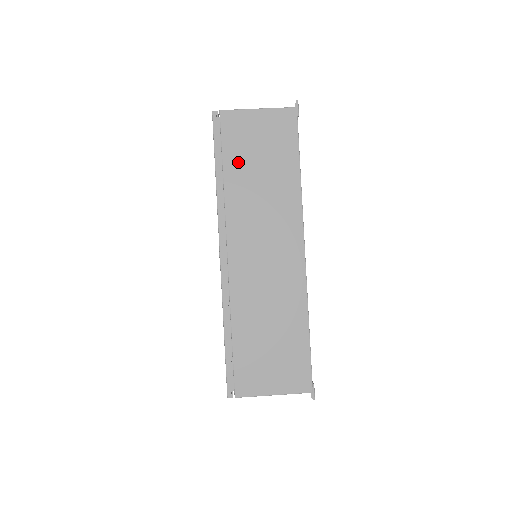
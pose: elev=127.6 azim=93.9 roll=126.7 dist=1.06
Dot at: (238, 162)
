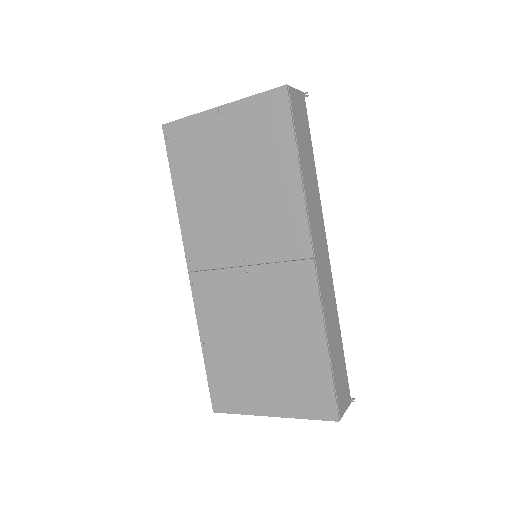
Dot at: occluded
